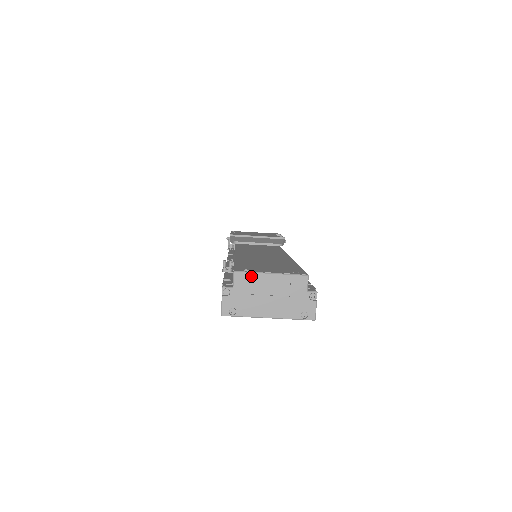
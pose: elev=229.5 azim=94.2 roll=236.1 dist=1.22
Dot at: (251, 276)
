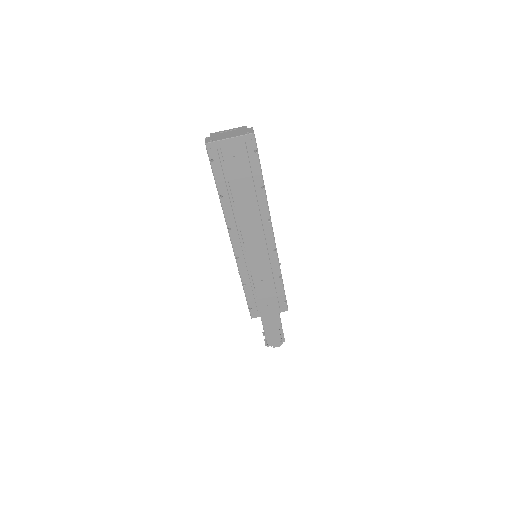
Dot at: (218, 132)
